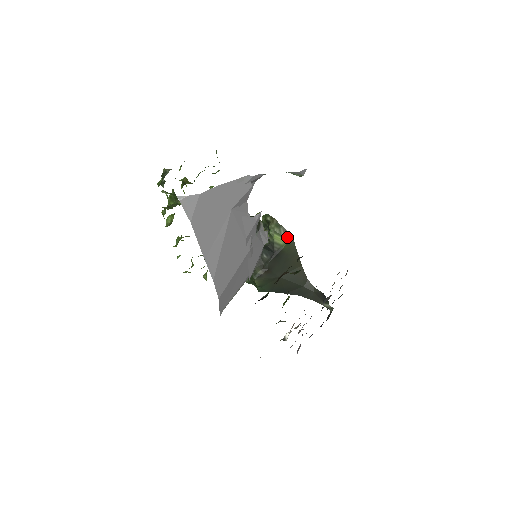
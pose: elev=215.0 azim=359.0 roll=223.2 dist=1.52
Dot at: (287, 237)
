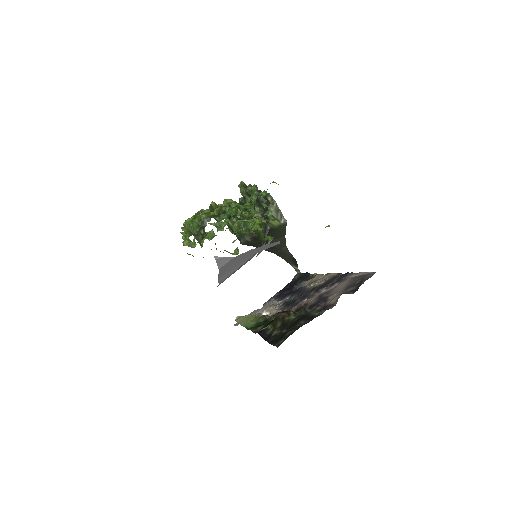
Dot at: (282, 221)
